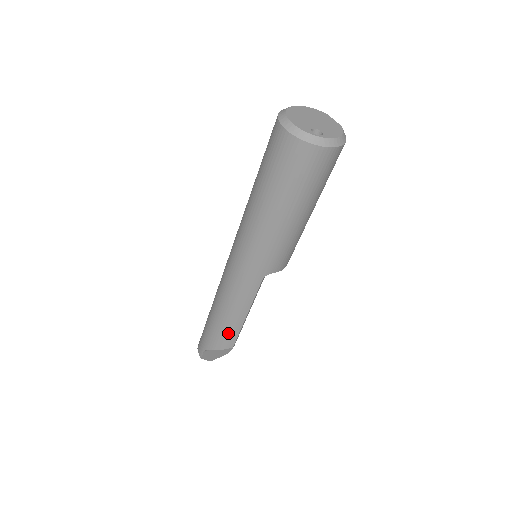
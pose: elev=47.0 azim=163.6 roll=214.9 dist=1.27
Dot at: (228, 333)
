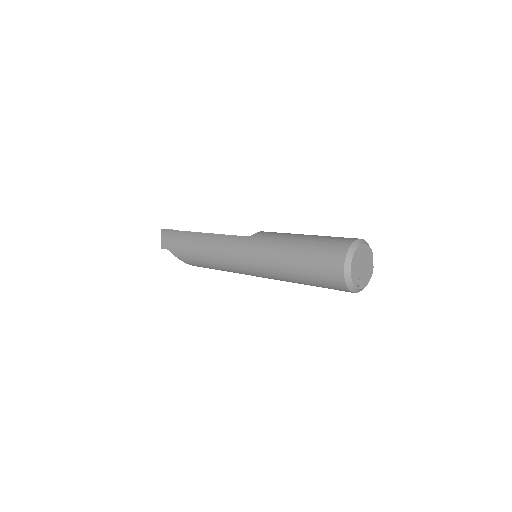
Dot at: (198, 264)
